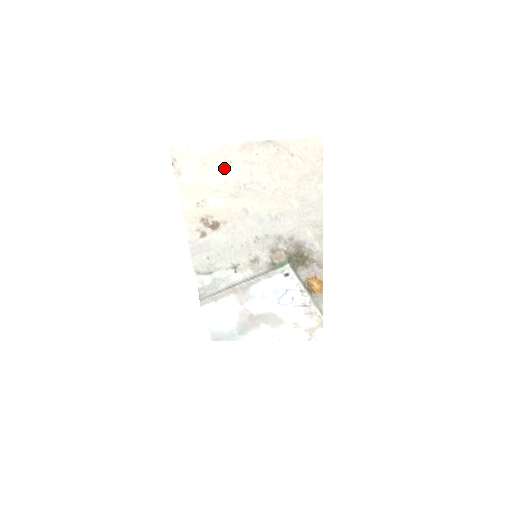
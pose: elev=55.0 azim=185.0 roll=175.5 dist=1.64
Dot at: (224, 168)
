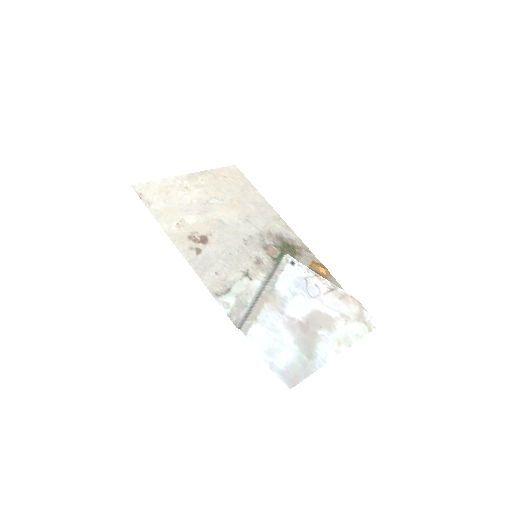
Dot at: (184, 193)
